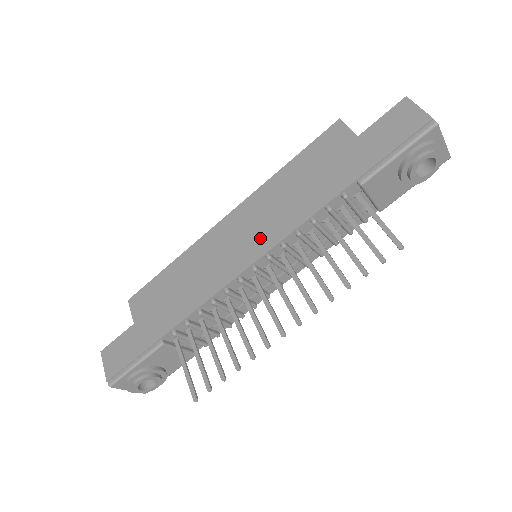
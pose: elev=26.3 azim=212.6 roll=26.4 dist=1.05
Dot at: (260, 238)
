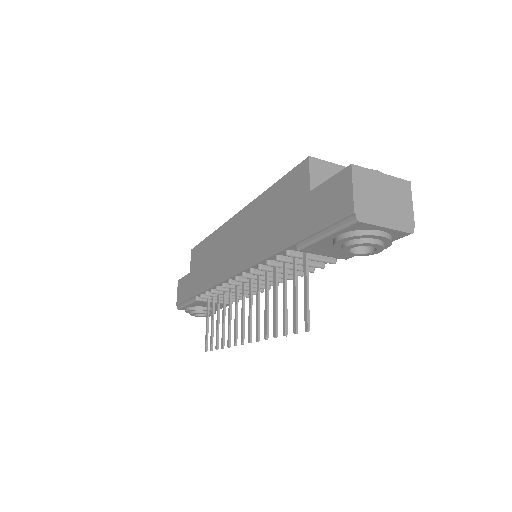
Dot at: (242, 255)
